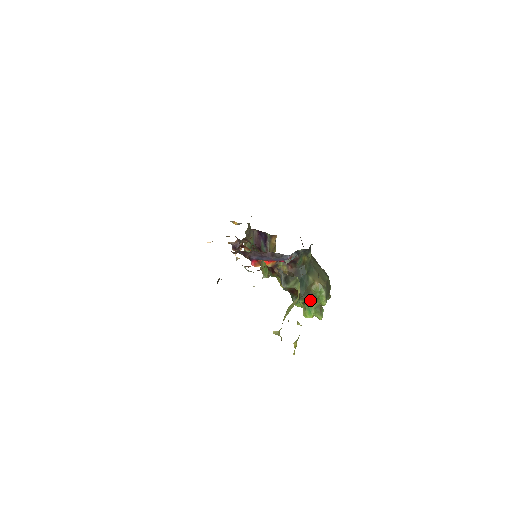
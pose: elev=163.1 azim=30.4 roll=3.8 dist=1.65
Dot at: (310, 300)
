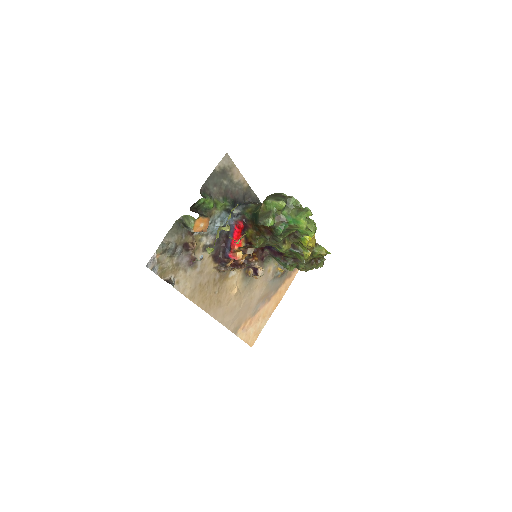
Dot at: (282, 217)
